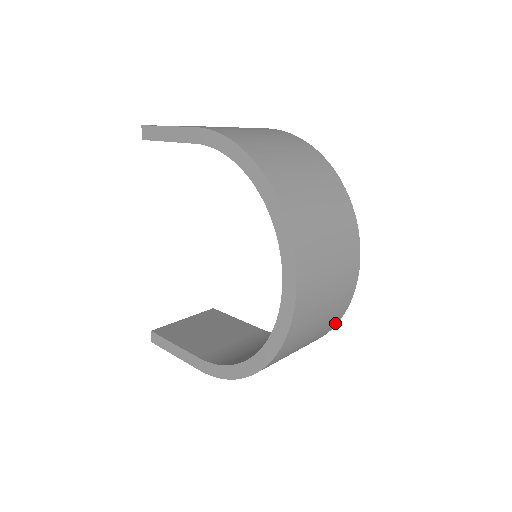
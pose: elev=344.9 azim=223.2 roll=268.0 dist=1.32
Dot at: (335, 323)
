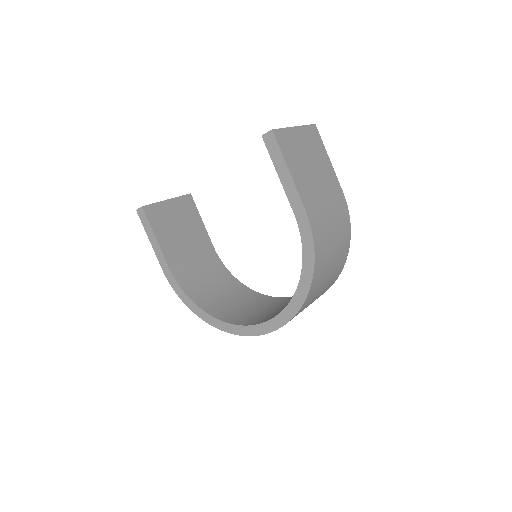
Dot at: occluded
